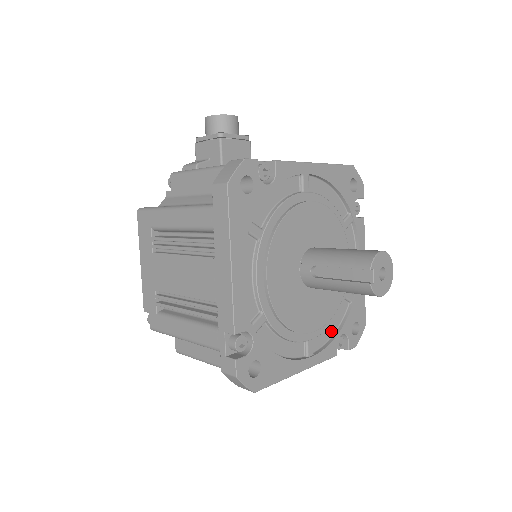
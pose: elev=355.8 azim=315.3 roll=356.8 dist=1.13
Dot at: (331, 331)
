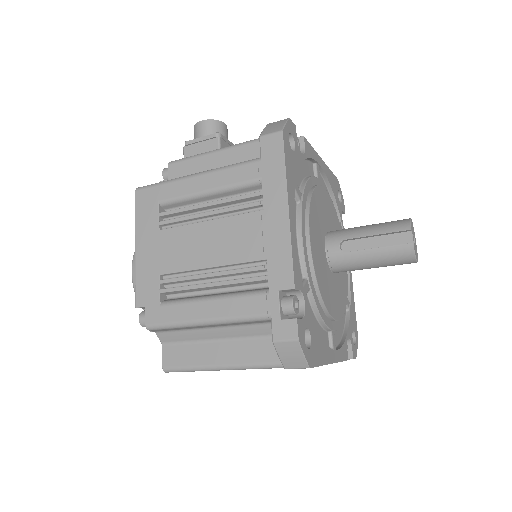
Dot at: (340, 333)
